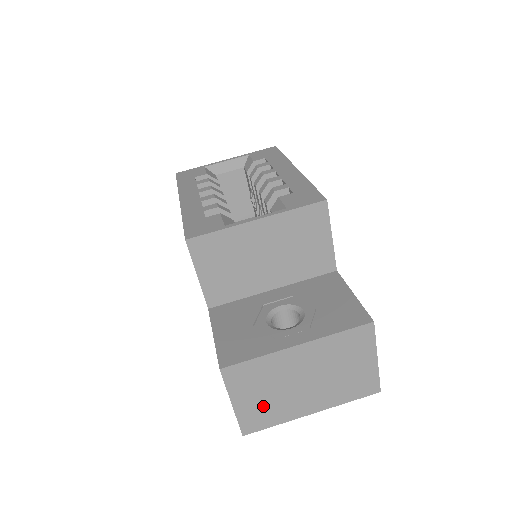
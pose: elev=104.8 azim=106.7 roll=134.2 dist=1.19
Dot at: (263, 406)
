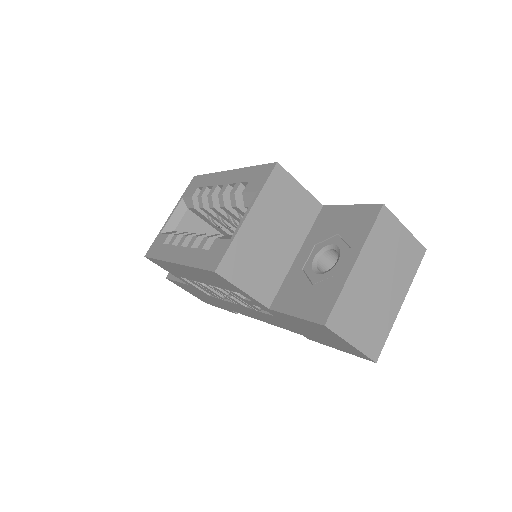
Dot at: (370, 328)
